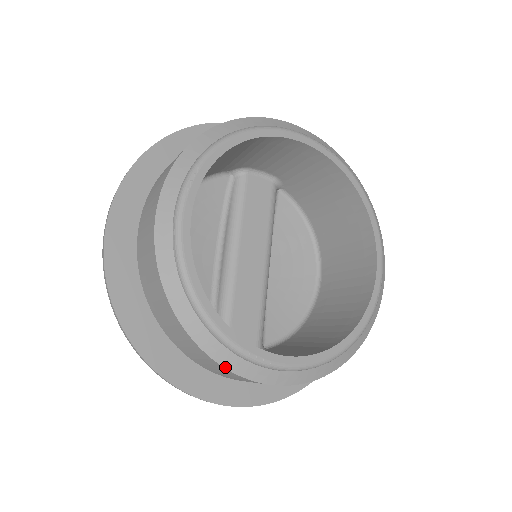
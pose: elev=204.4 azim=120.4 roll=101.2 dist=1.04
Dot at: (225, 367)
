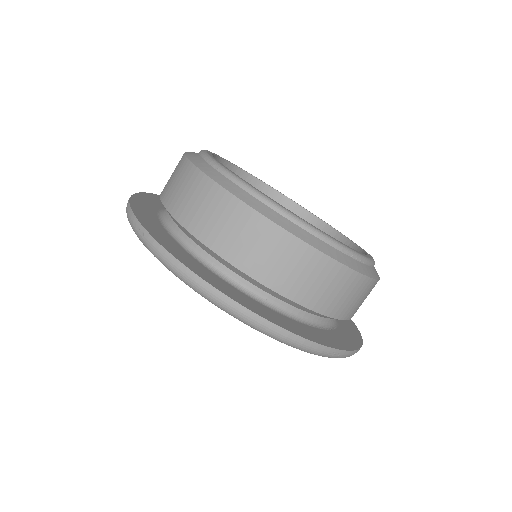
Dot at: (291, 233)
